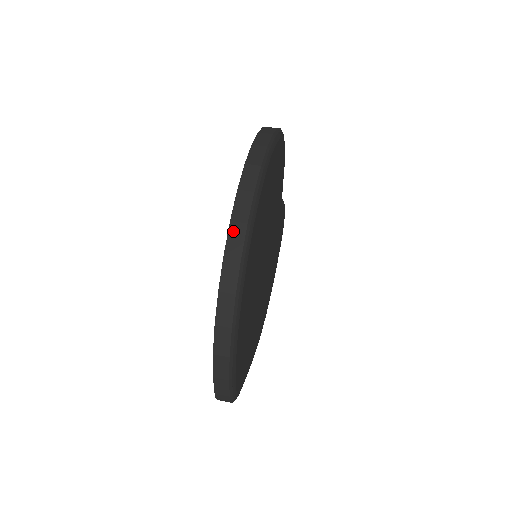
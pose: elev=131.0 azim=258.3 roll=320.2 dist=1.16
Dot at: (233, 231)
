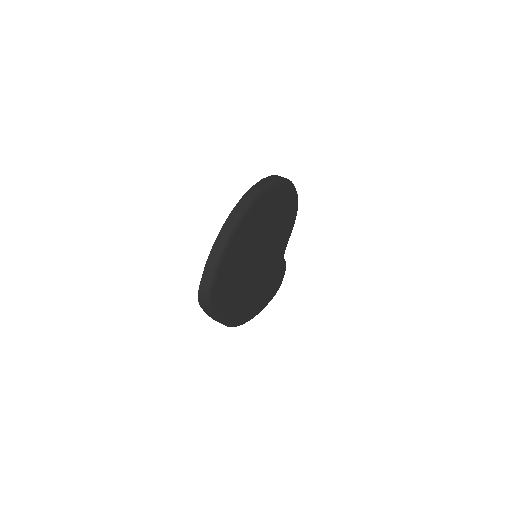
Dot at: (252, 190)
